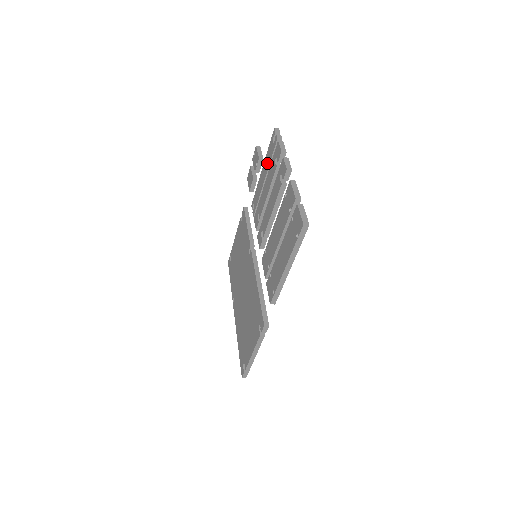
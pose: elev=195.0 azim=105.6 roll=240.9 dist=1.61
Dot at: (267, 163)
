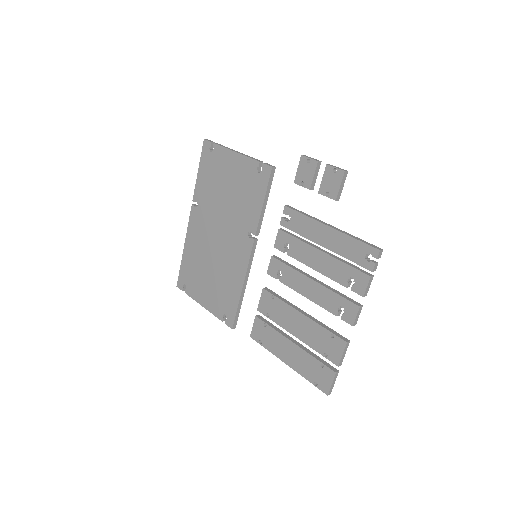
Dot at: (340, 247)
